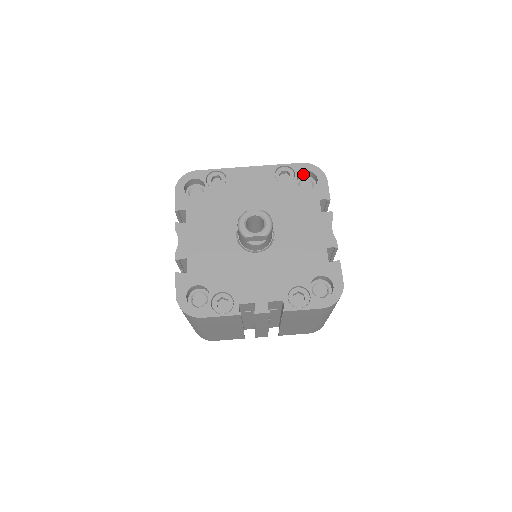
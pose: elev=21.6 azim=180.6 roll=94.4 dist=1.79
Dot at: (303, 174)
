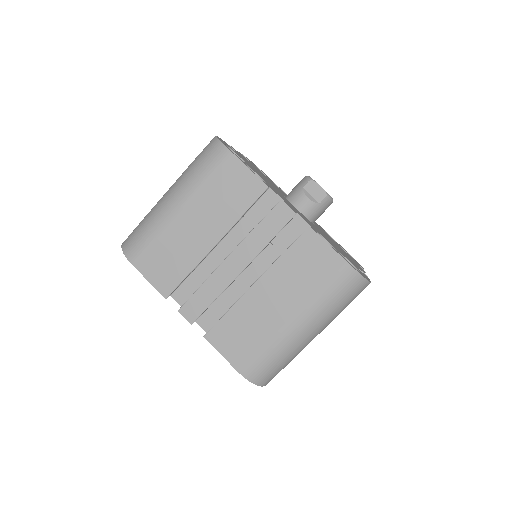
Dot at: occluded
